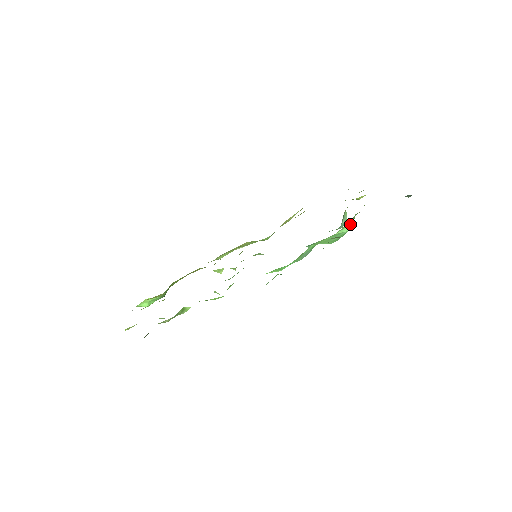
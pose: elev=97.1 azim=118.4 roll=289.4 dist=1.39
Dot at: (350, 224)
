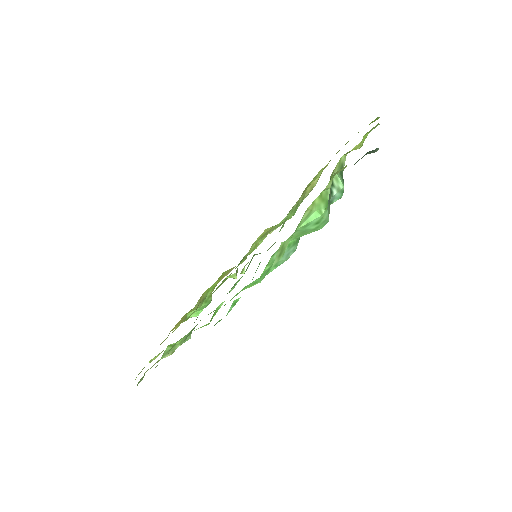
Dot at: (319, 207)
